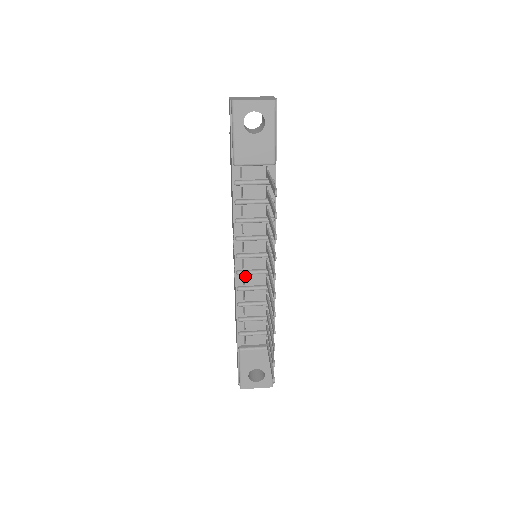
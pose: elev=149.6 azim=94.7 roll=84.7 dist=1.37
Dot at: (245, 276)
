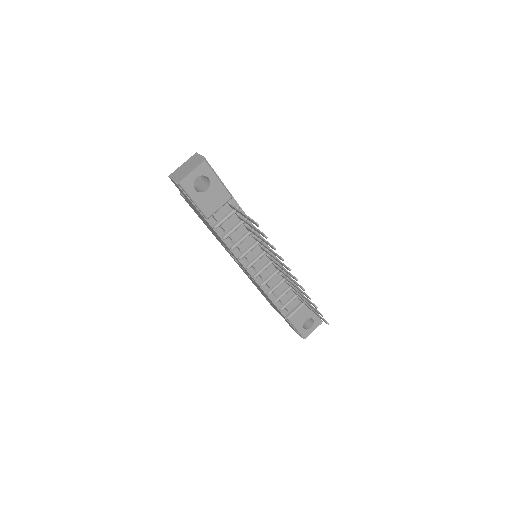
Dot at: (260, 275)
